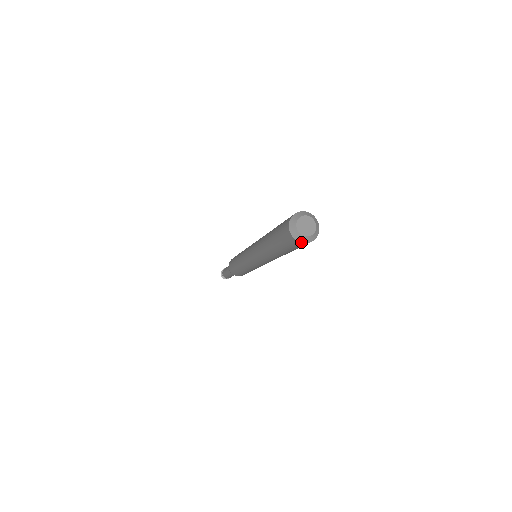
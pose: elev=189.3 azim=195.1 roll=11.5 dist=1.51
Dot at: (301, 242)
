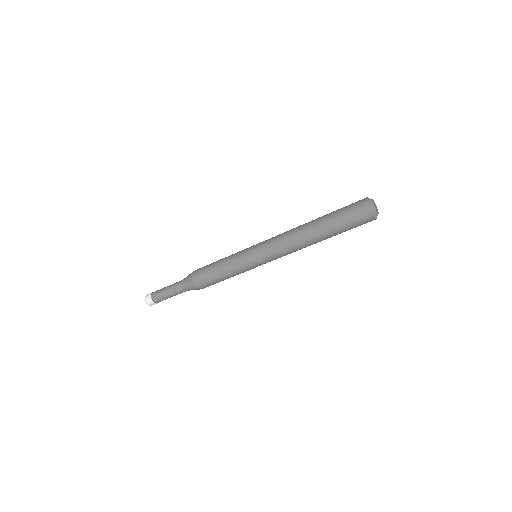
Dot at: (370, 208)
